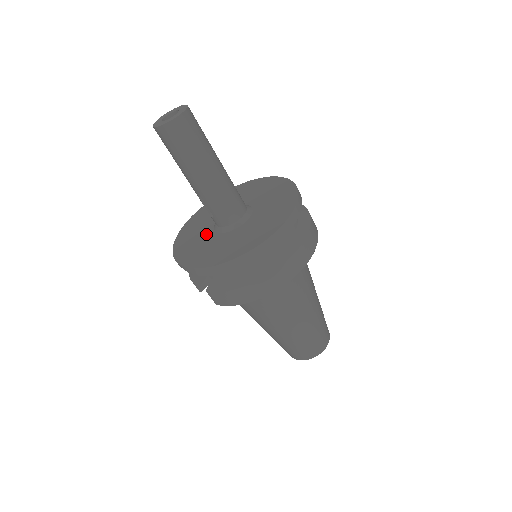
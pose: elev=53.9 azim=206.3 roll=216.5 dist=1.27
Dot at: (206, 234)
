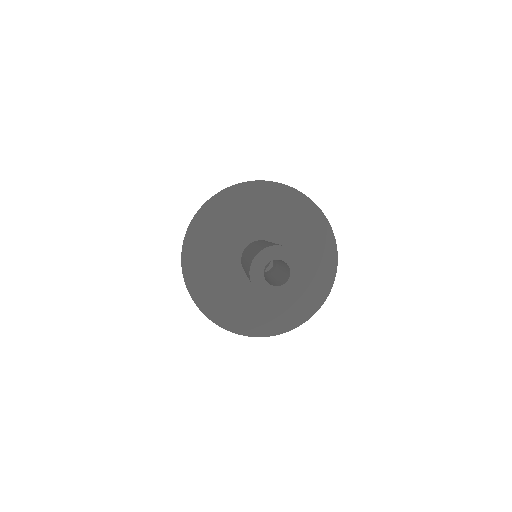
Dot at: (233, 281)
